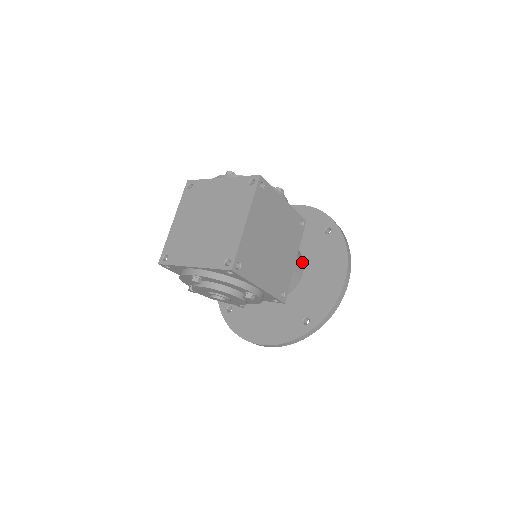
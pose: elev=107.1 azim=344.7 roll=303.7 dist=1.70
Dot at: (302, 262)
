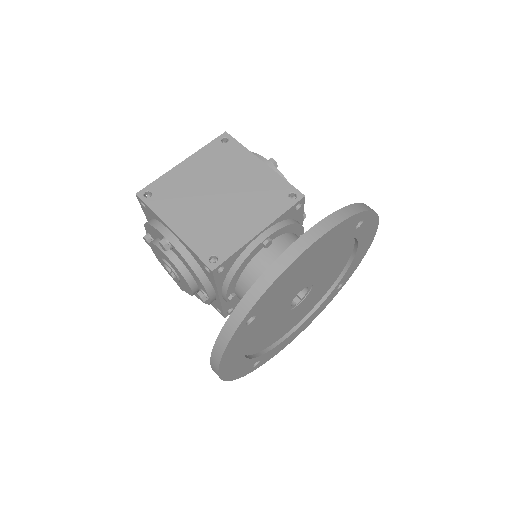
Dot at: occluded
